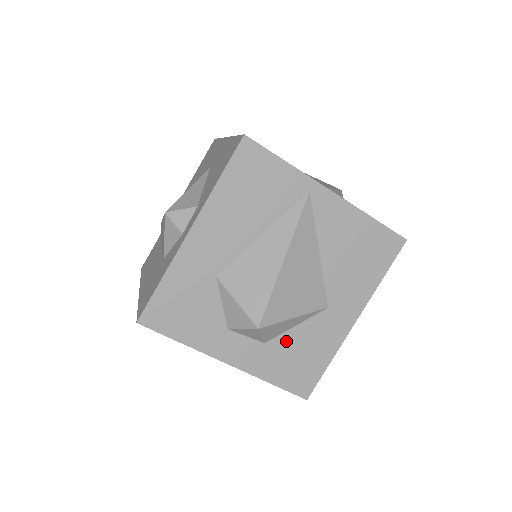
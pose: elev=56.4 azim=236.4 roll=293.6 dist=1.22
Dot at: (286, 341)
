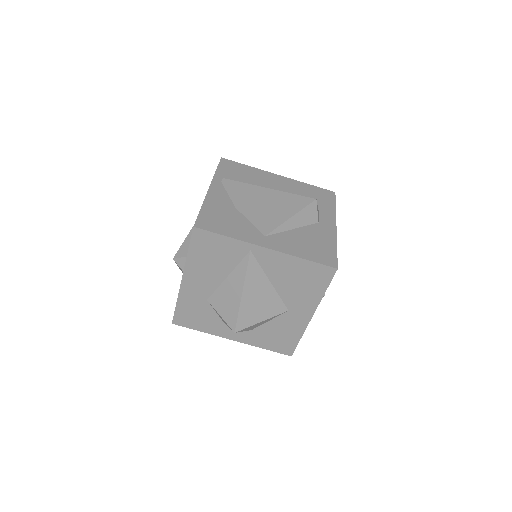
Dot at: (265, 328)
